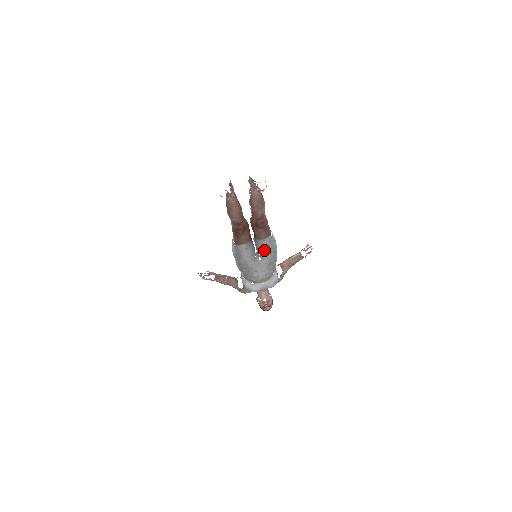
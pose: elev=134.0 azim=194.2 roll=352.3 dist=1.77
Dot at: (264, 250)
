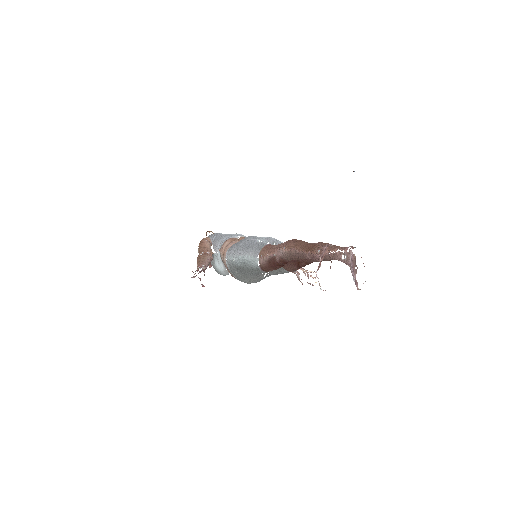
Dot at: (277, 273)
